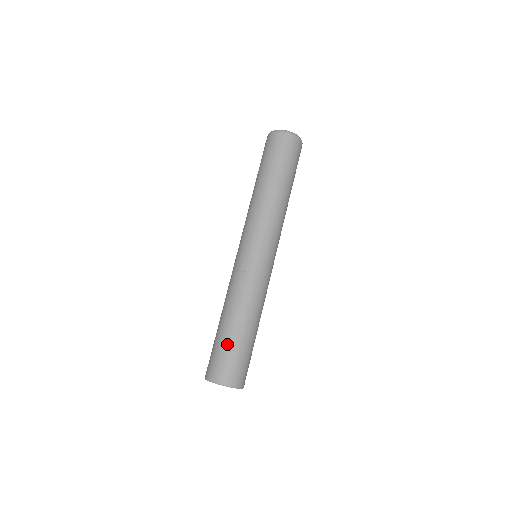
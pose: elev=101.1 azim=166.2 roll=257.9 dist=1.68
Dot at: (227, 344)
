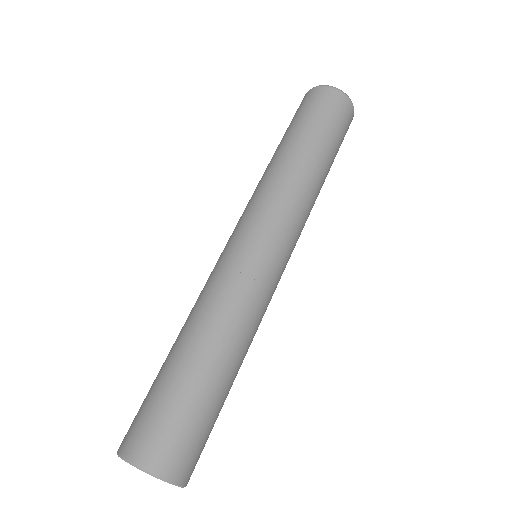
Dot at: (169, 388)
